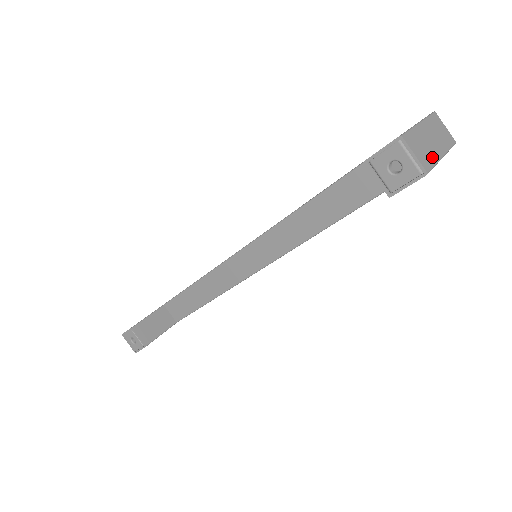
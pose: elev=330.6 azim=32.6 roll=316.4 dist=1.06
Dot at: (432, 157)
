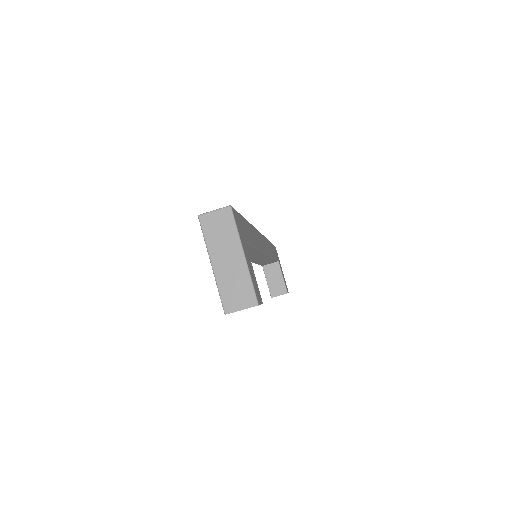
Dot at: (244, 280)
